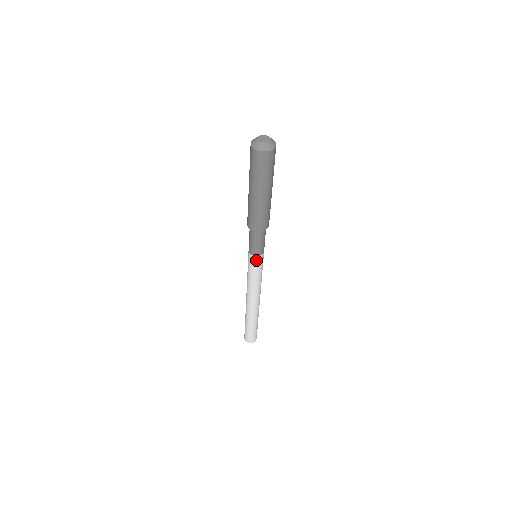
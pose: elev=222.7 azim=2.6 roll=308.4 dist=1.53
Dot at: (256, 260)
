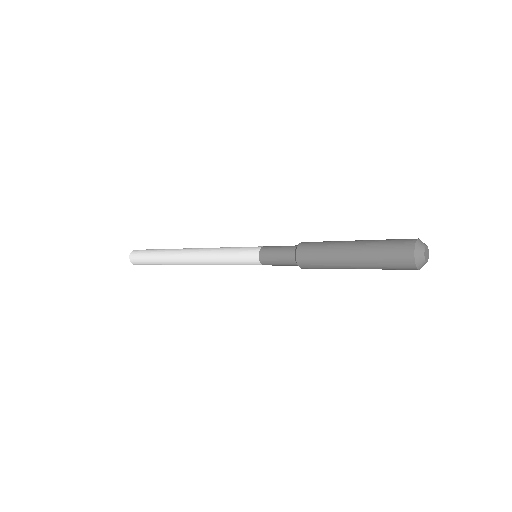
Dot at: occluded
